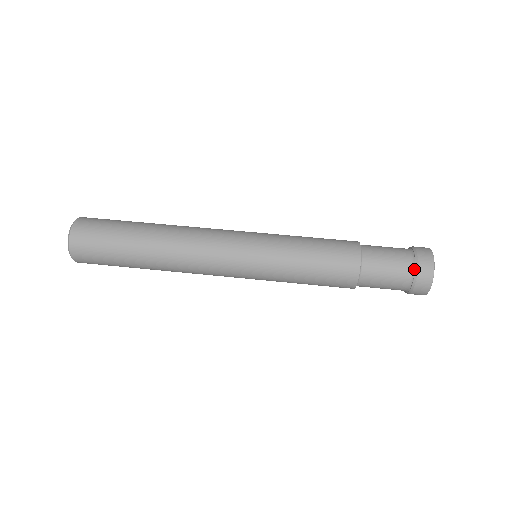
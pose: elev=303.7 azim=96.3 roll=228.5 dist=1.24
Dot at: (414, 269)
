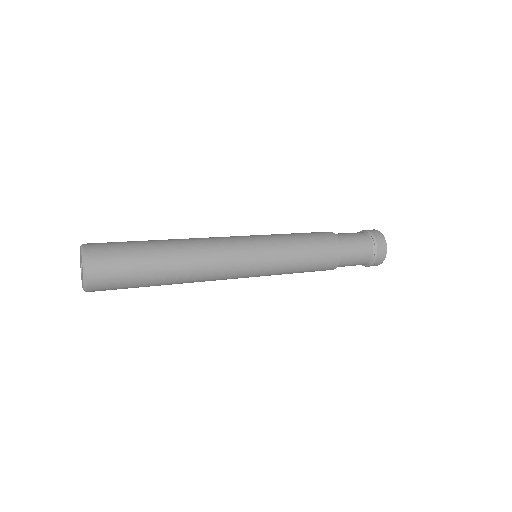
Dot at: (368, 234)
